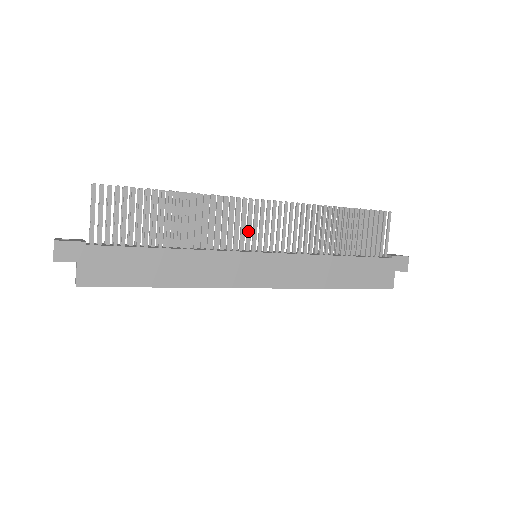
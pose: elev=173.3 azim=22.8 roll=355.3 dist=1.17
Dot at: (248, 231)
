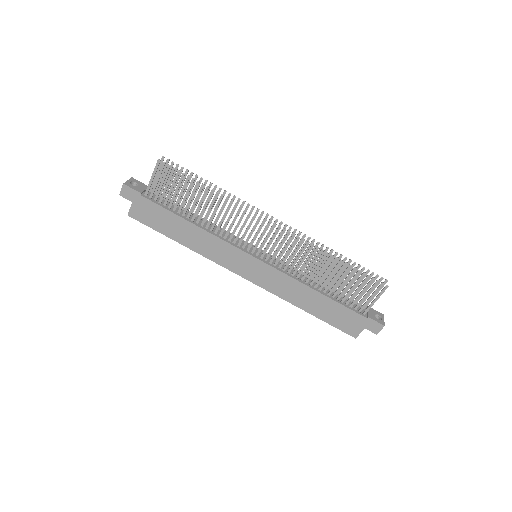
Dot at: (254, 239)
